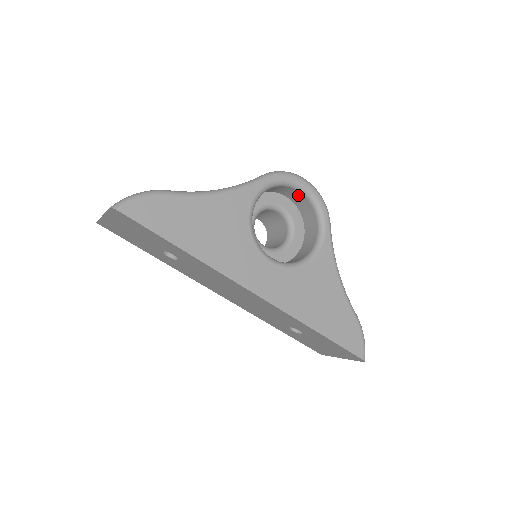
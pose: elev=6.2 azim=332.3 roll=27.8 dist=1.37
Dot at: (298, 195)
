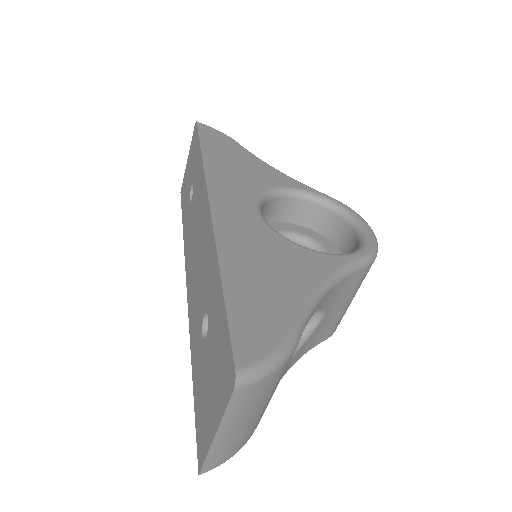
Dot at: (352, 240)
